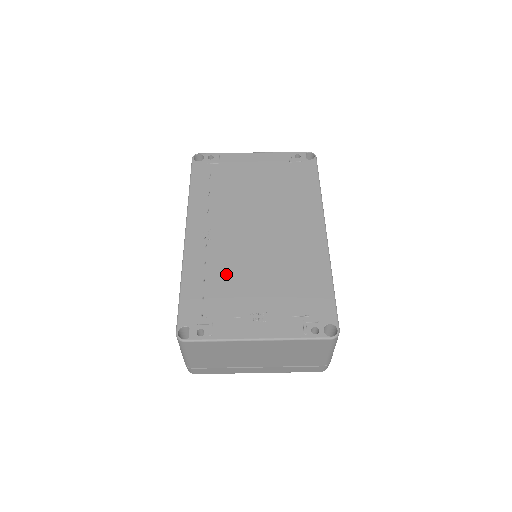
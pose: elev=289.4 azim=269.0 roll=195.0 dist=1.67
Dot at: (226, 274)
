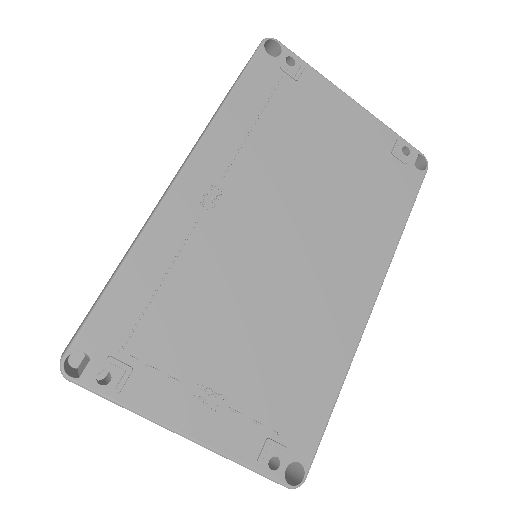
Dot at: (201, 292)
